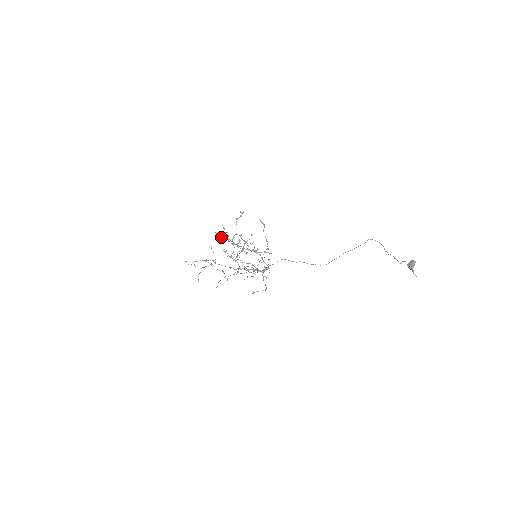
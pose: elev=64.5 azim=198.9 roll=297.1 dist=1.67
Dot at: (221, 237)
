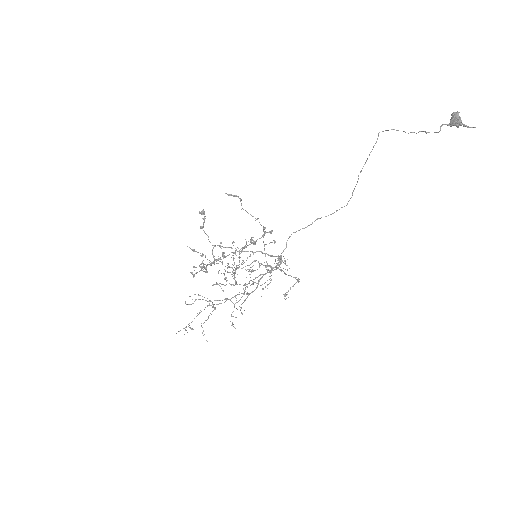
Dot at: occluded
